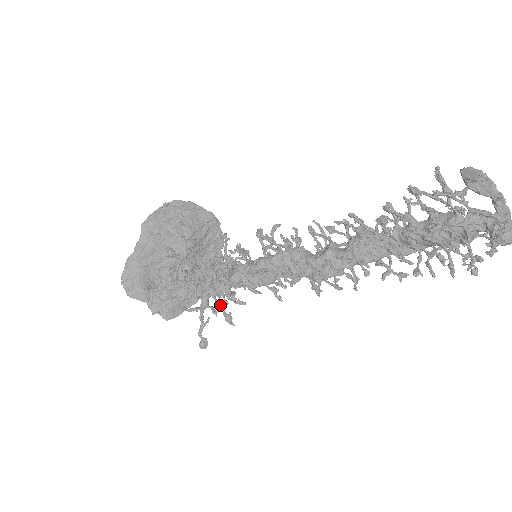
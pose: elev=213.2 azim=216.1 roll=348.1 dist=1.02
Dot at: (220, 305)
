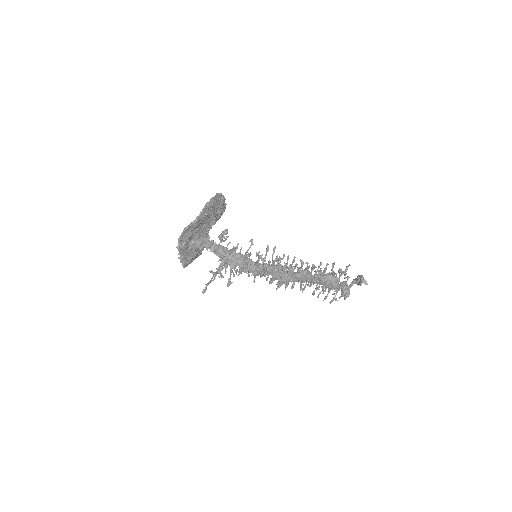
Dot at: occluded
